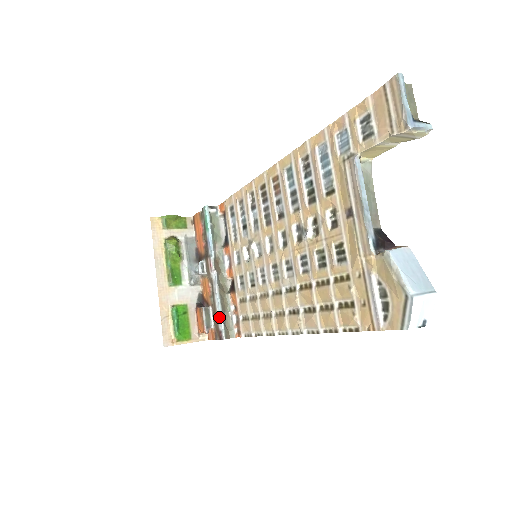
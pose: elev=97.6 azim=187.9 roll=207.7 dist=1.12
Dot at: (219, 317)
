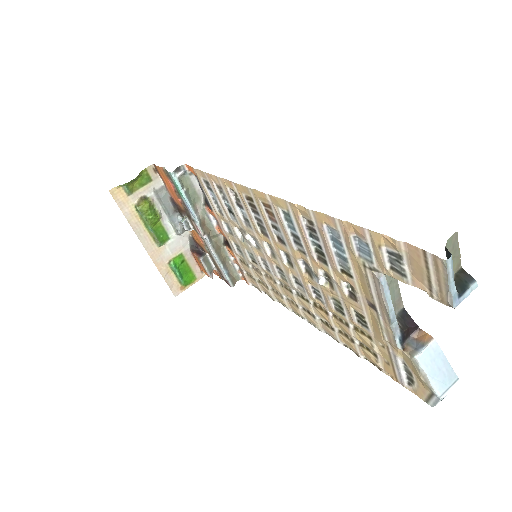
Dot at: (222, 271)
